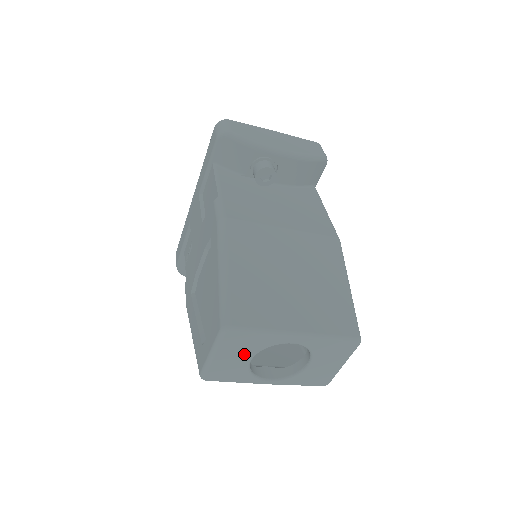
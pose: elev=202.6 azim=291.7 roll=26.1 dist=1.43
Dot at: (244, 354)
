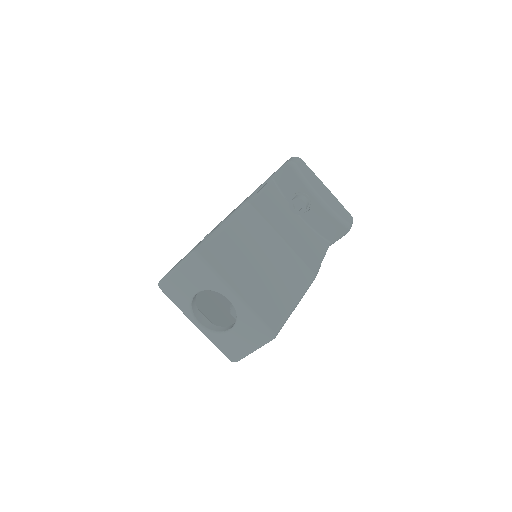
Dot at: (195, 284)
